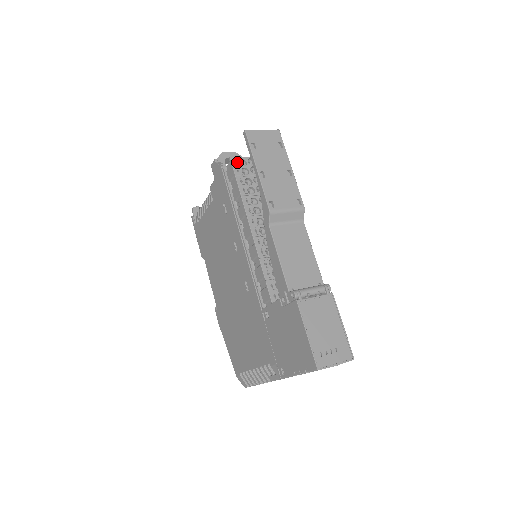
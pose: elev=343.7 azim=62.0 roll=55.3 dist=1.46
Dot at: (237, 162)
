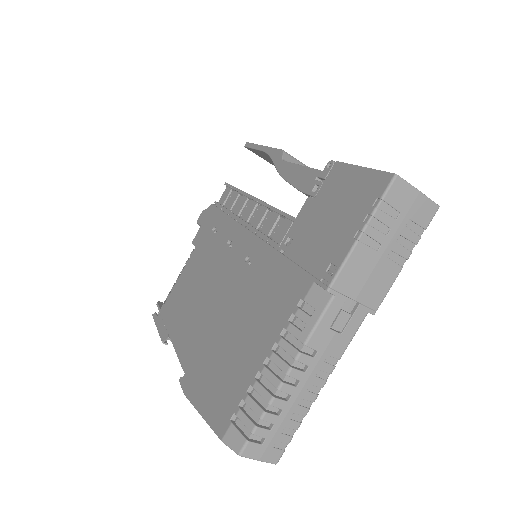
Dot at: occluded
